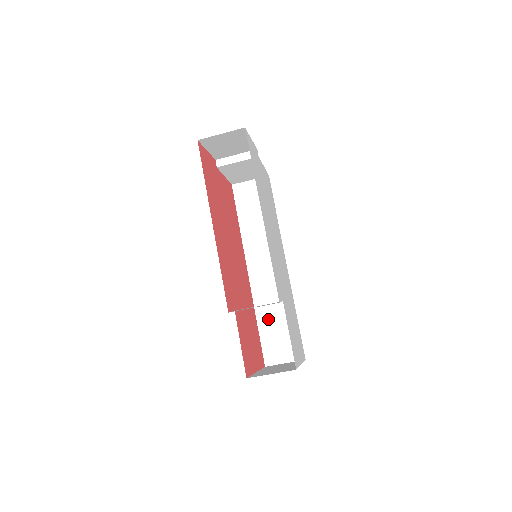
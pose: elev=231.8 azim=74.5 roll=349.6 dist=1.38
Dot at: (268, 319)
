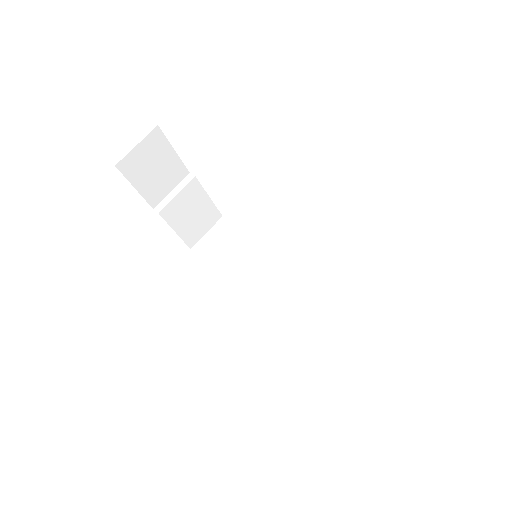
Dot at: (325, 341)
